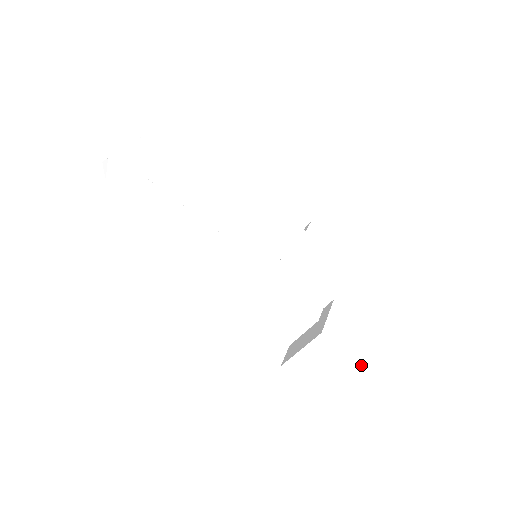
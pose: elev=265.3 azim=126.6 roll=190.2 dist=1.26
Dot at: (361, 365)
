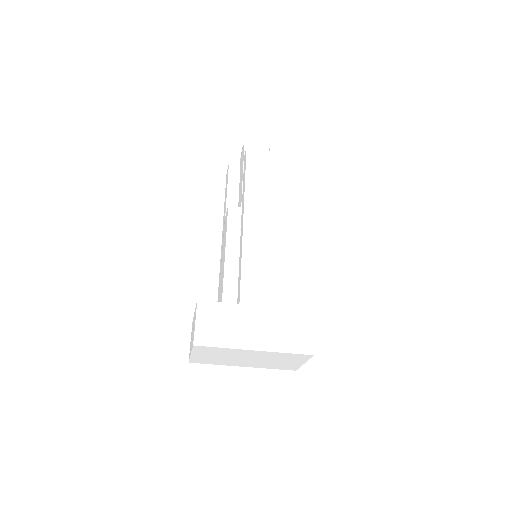
Dot at: (193, 341)
